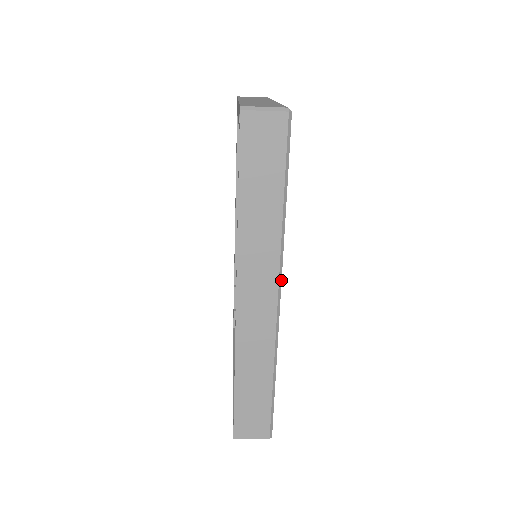
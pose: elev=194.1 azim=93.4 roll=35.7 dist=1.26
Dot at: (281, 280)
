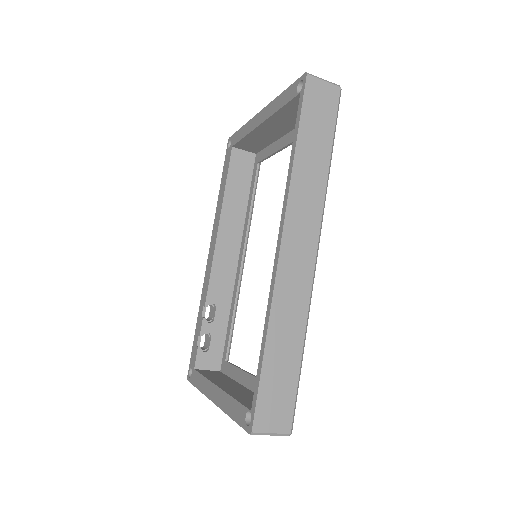
Dot at: (320, 234)
